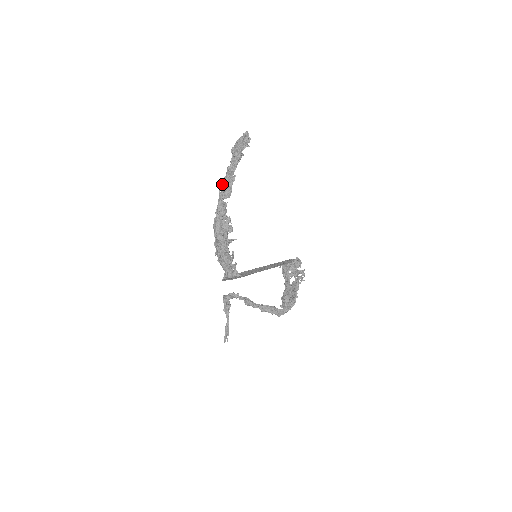
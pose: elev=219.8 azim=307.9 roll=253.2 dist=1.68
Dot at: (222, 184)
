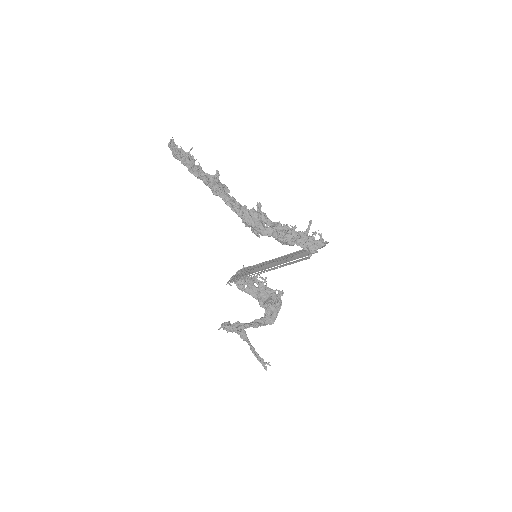
Dot at: (207, 183)
